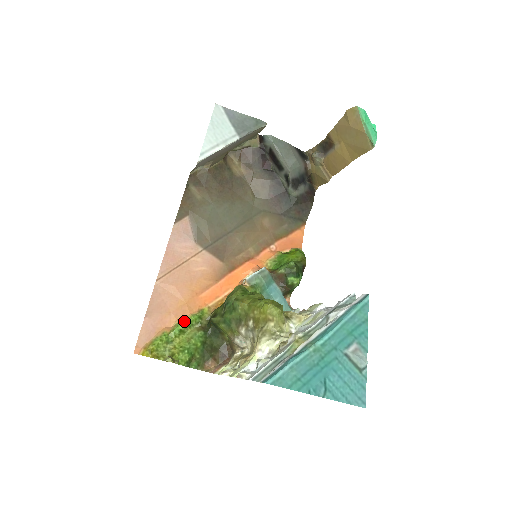
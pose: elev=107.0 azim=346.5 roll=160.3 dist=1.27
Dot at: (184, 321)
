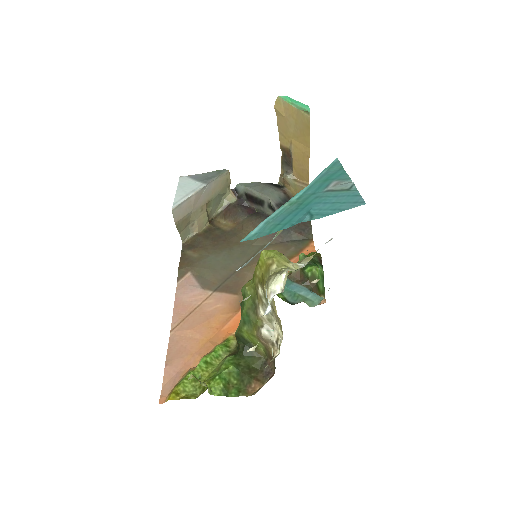
Dot at: (209, 354)
